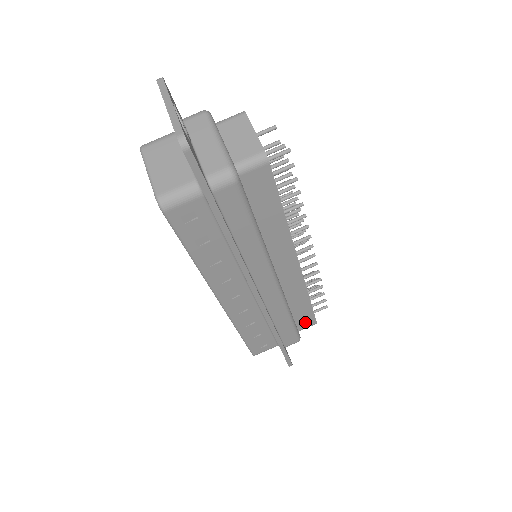
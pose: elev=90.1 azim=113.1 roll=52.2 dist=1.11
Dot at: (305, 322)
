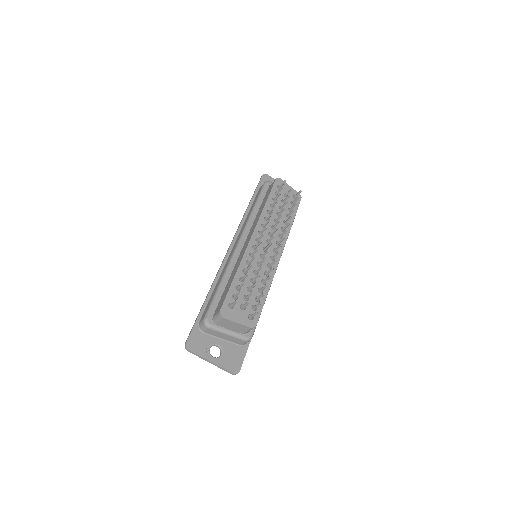
Dot at: occluded
